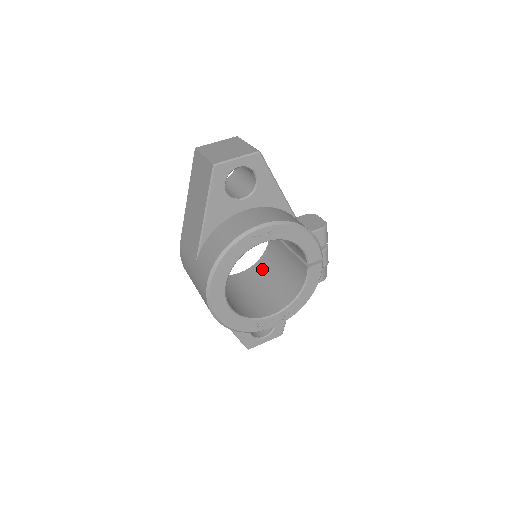
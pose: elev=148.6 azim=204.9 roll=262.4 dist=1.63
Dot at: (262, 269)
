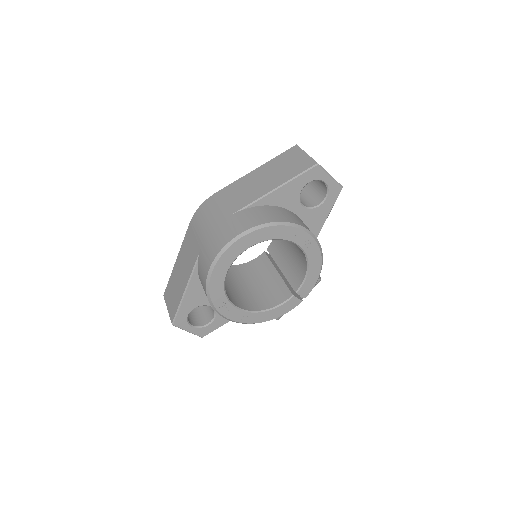
Dot at: (237, 273)
